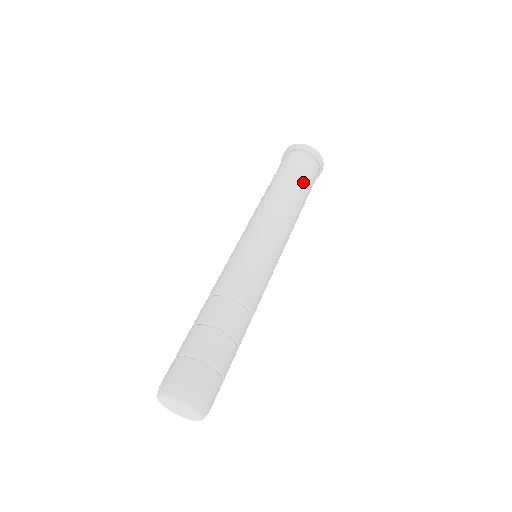
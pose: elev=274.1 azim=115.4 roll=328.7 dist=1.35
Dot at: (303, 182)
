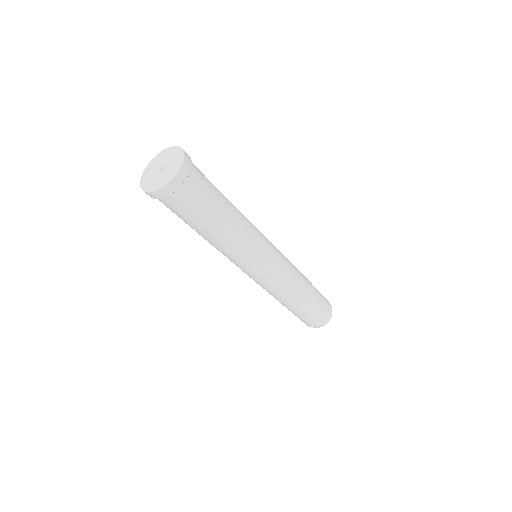
Dot at: (207, 215)
